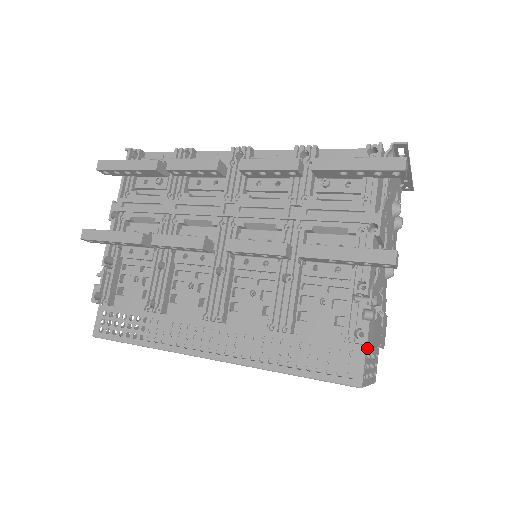
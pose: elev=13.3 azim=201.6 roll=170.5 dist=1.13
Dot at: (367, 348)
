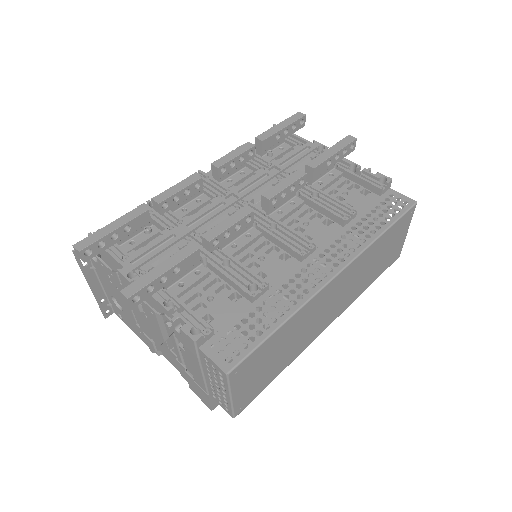
Dot at: occluded
